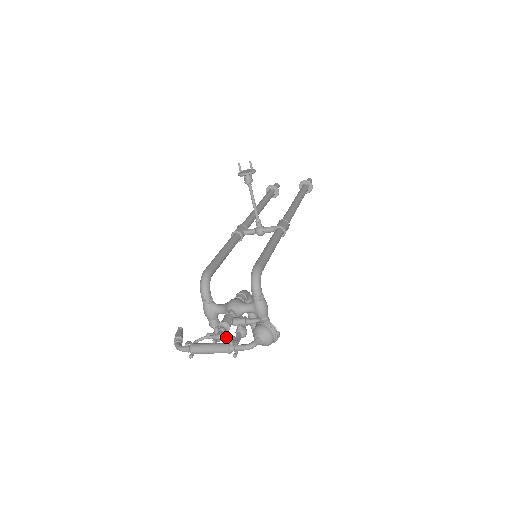
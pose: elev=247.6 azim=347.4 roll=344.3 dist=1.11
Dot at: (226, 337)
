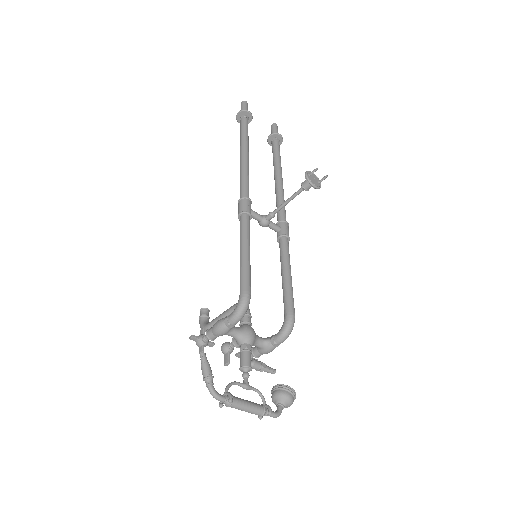
Dot at: (253, 390)
